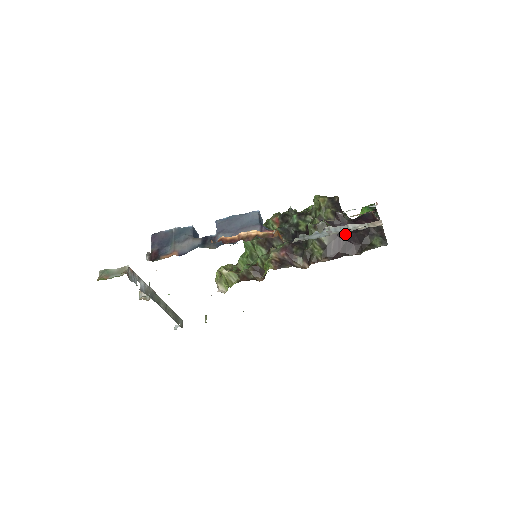
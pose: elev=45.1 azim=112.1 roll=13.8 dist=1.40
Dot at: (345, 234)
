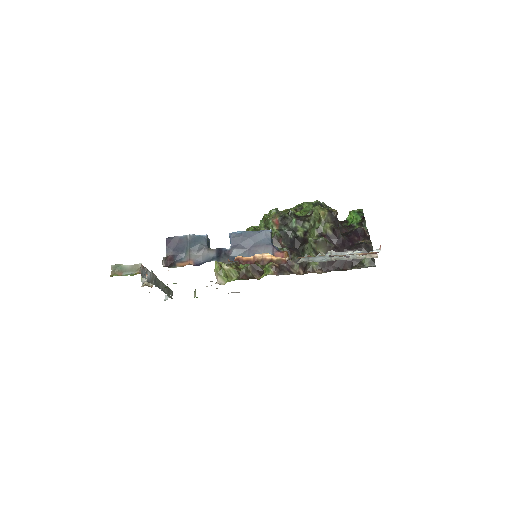
Dot at: (340, 250)
